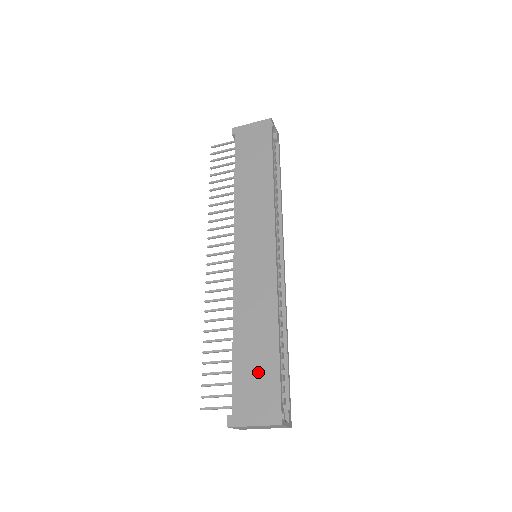
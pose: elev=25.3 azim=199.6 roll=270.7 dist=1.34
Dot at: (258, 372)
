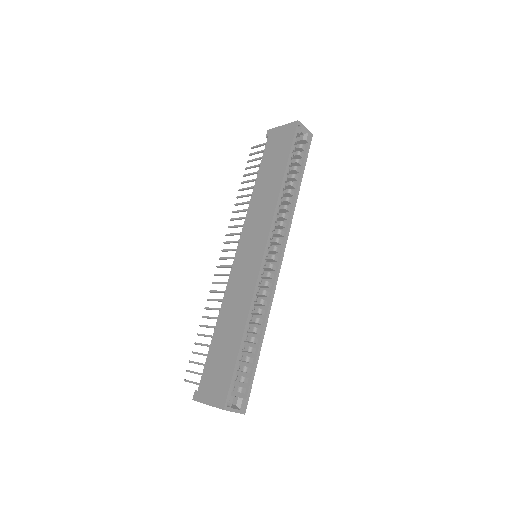
Dot at: (222, 361)
